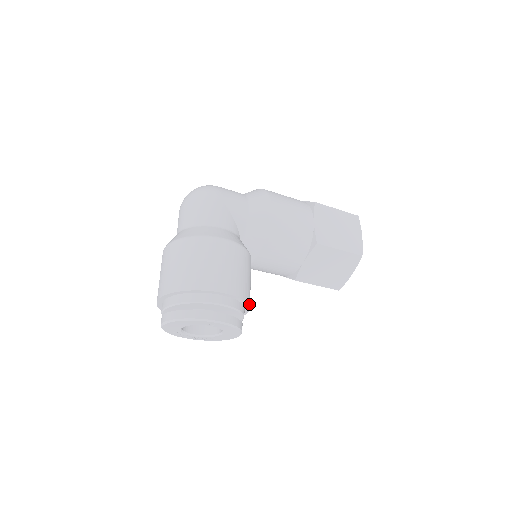
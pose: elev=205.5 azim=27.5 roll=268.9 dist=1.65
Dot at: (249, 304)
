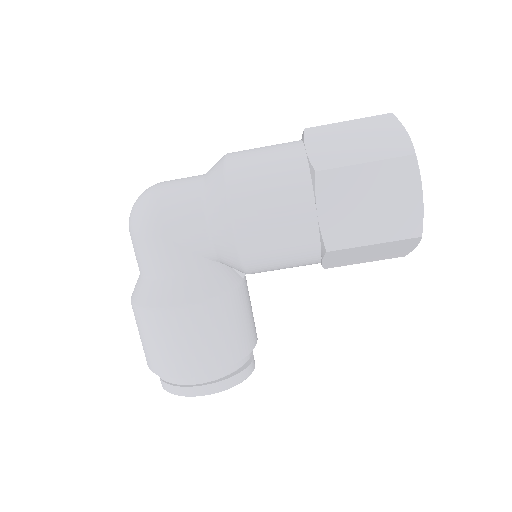
Dot at: (244, 355)
